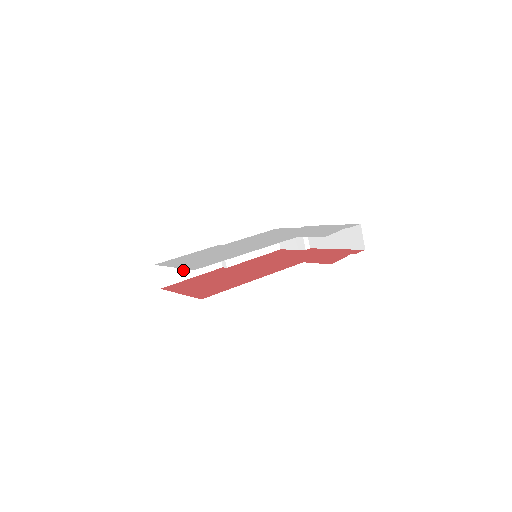
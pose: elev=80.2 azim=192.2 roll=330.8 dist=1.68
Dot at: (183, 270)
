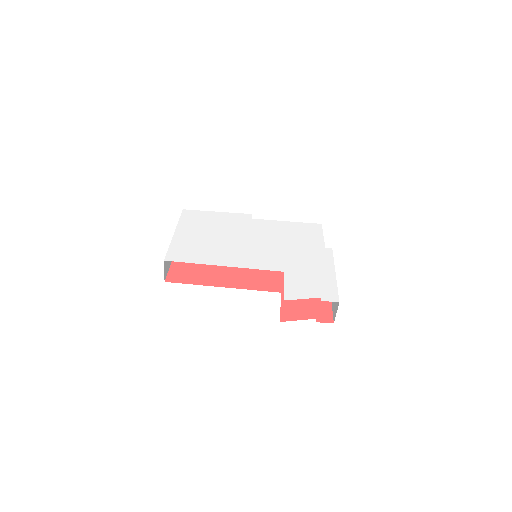
Dot at: occluded
